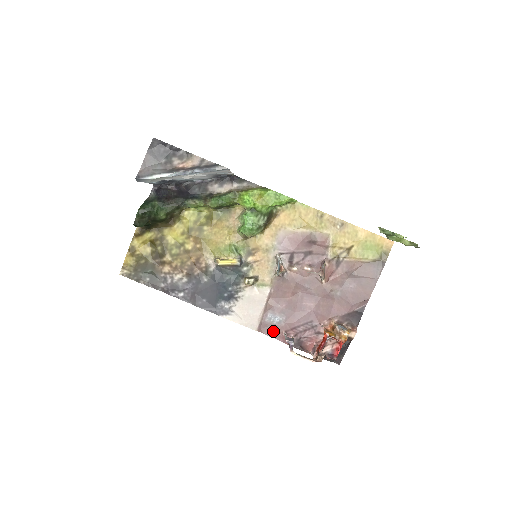
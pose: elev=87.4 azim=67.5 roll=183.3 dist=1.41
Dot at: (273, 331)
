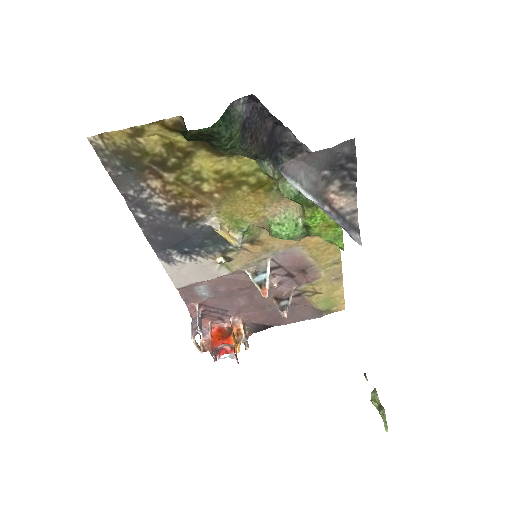
Dot at: (190, 297)
